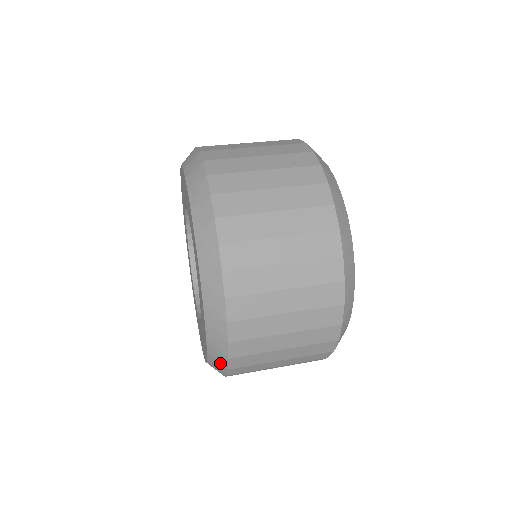
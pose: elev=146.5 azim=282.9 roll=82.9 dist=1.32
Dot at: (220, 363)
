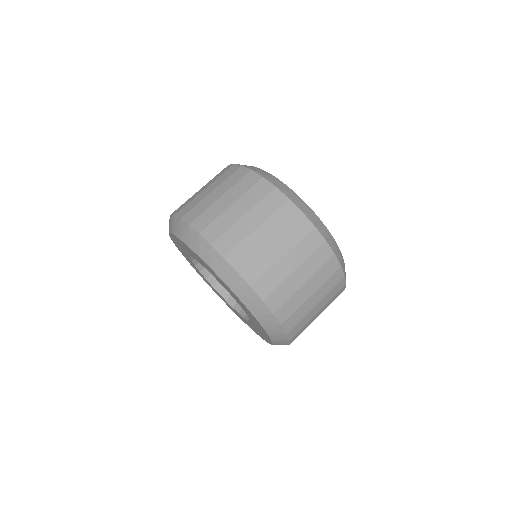
Dot at: occluded
